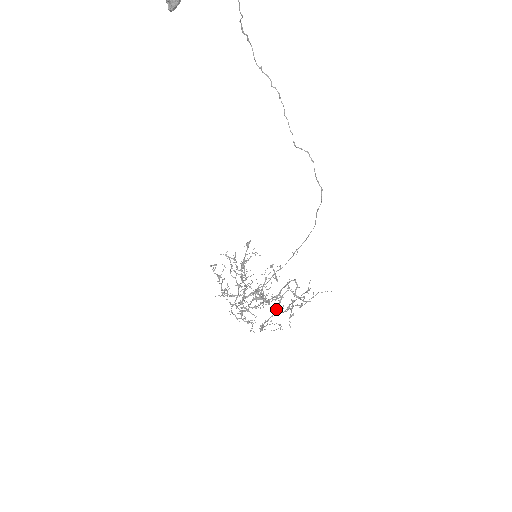
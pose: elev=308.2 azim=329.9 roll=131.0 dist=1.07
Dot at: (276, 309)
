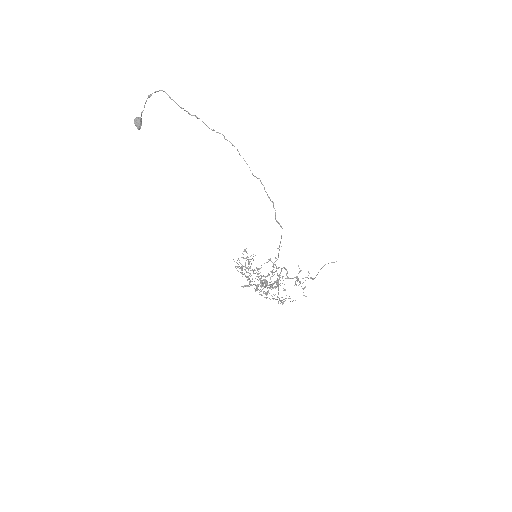
Dot at: (278, 290)
